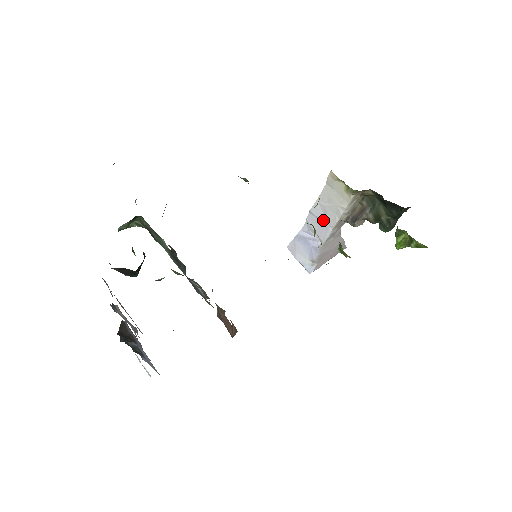
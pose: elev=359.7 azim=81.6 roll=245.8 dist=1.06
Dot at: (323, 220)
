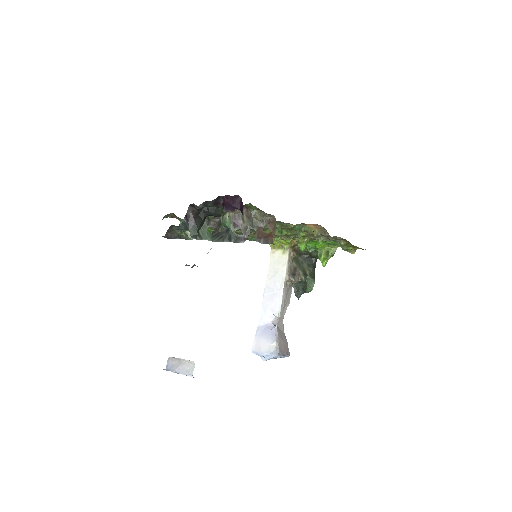
Dot at: (275, 291)
